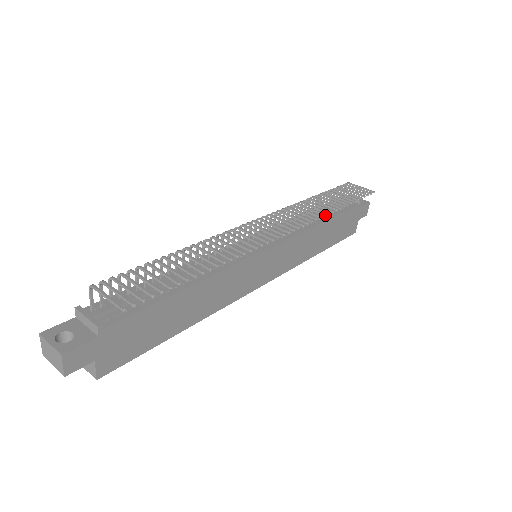
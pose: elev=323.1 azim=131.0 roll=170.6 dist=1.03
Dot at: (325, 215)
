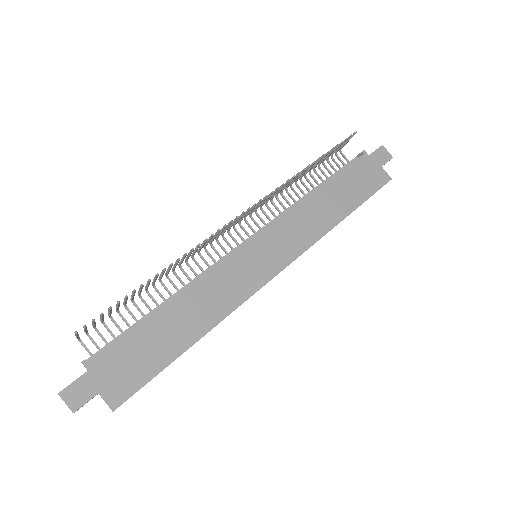
Dot at: (288, 180)
